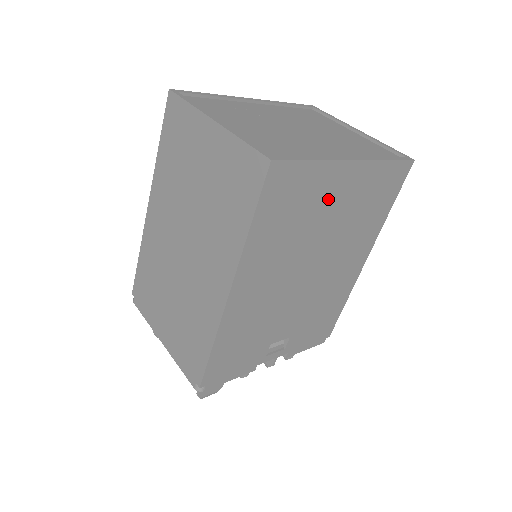
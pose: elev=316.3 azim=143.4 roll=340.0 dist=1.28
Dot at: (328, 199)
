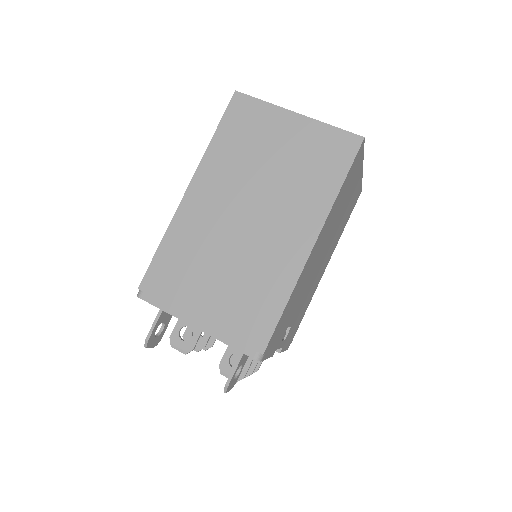
Dot at: (350, 193)
